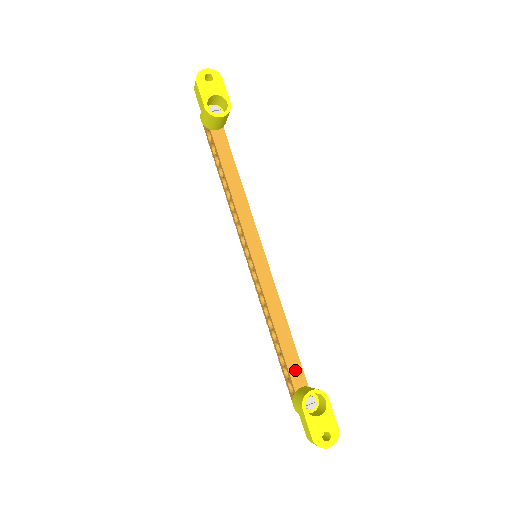
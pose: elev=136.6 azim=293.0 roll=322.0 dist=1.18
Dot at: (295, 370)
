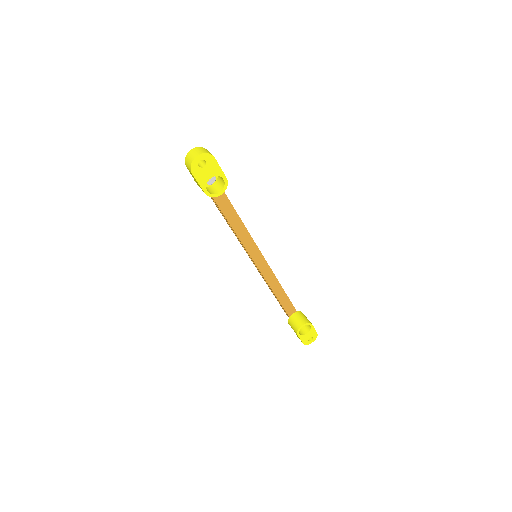
Dot at: (289, 308)
